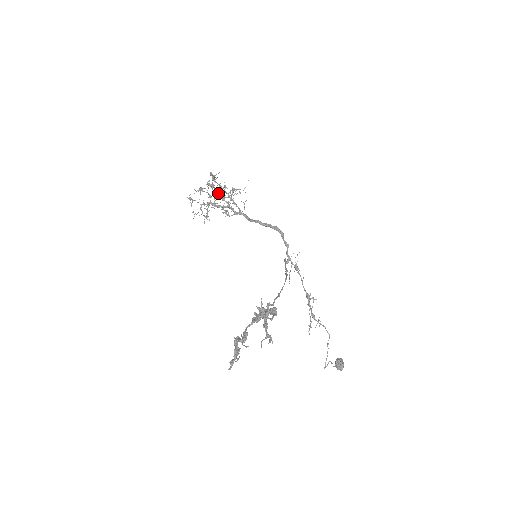
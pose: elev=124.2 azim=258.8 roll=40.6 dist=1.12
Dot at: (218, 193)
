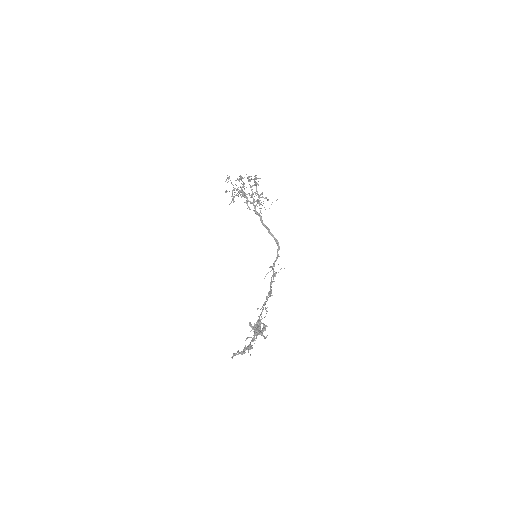
Dot at: (250, 187)
